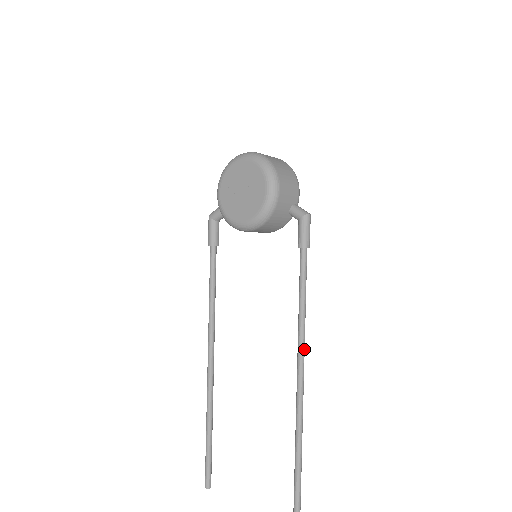
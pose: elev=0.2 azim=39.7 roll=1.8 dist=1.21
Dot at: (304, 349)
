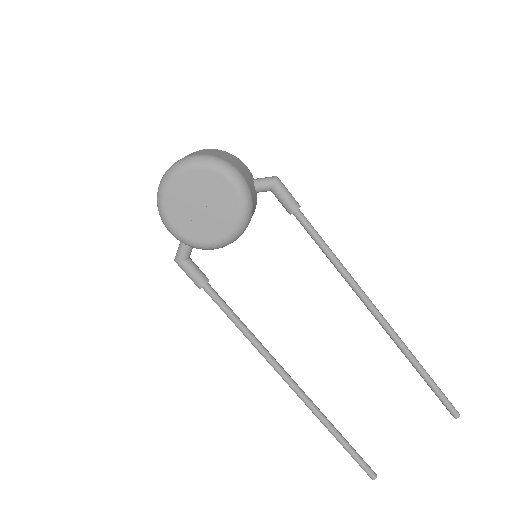
Dot at: (364, 293)
